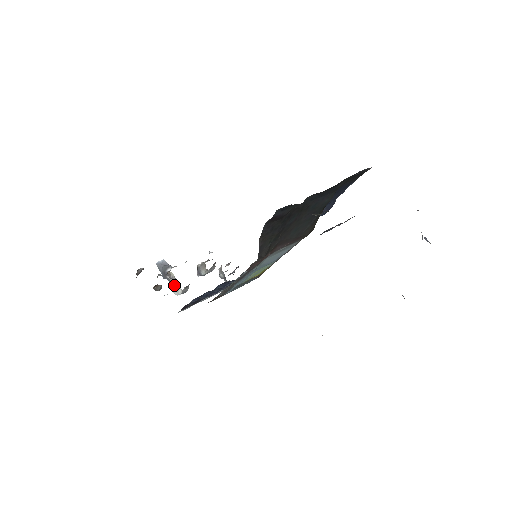
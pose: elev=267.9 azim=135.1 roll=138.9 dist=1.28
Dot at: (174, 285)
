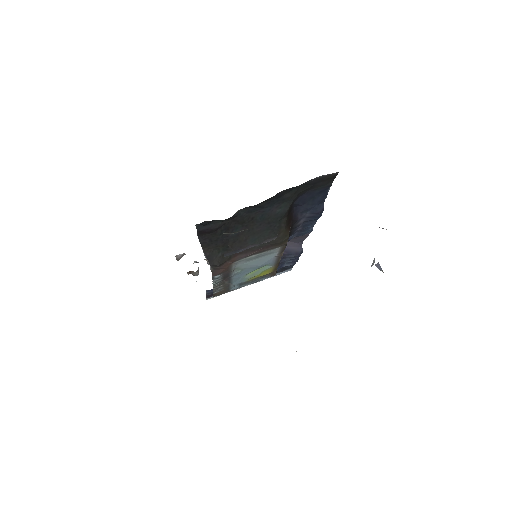
Dot at: occluded
